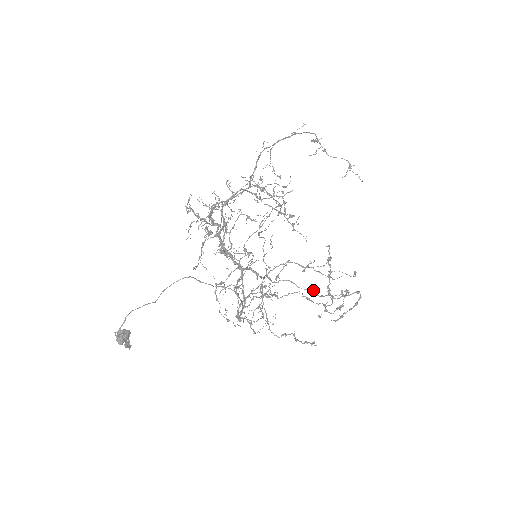
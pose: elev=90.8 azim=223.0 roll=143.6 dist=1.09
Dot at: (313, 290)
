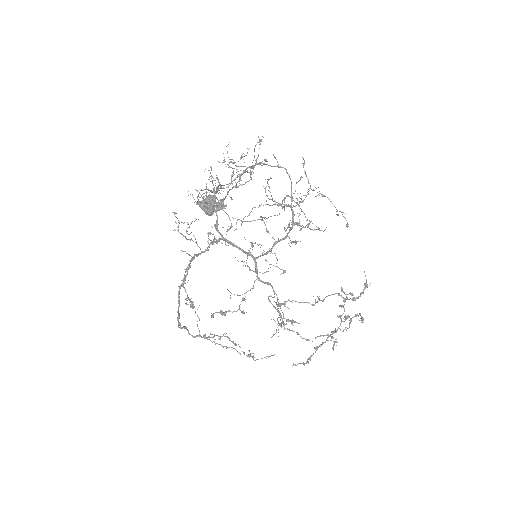
Dot at: (320, 335)
